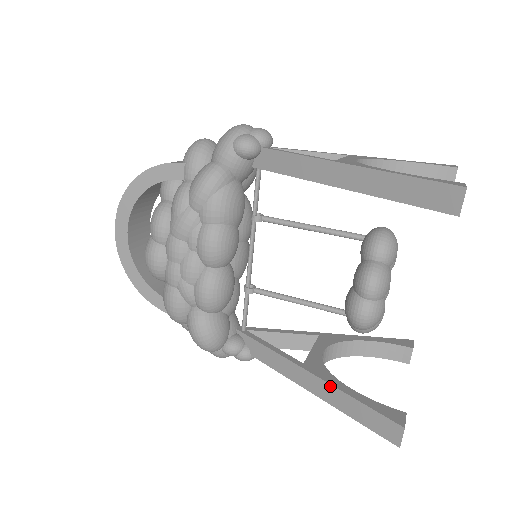
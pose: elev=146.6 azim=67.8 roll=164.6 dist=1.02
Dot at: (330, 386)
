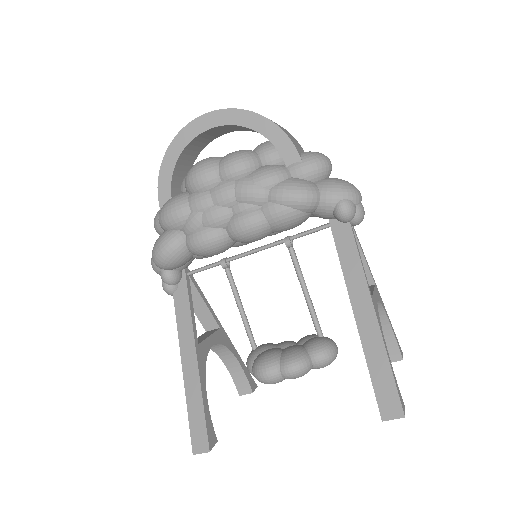
Dot at: (198, 378)
